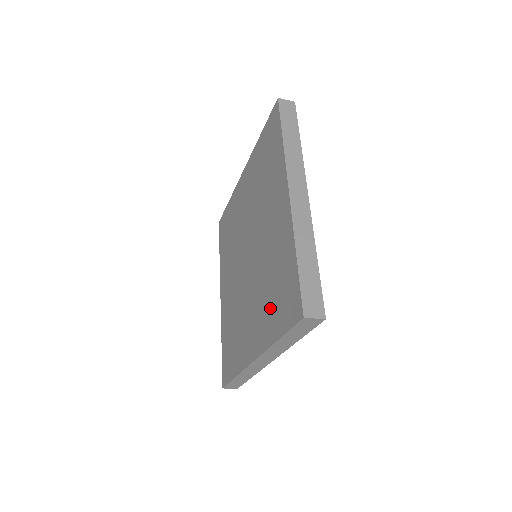
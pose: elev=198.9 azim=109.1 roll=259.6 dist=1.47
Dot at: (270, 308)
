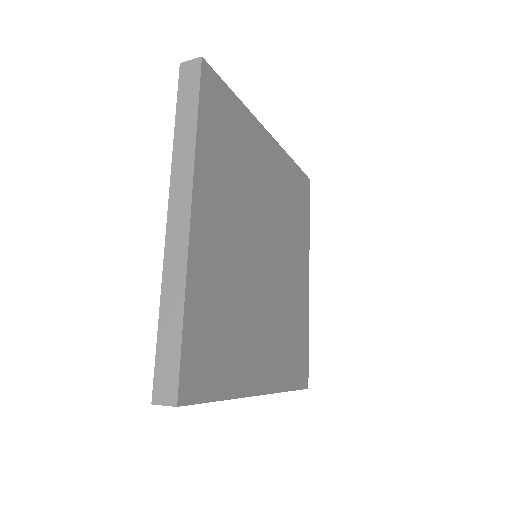
Dot at: occluded
